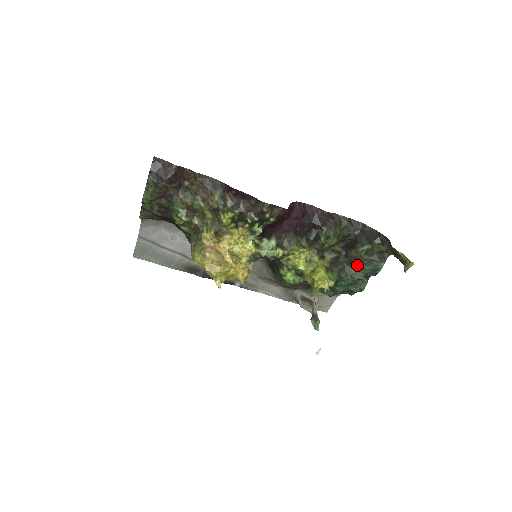
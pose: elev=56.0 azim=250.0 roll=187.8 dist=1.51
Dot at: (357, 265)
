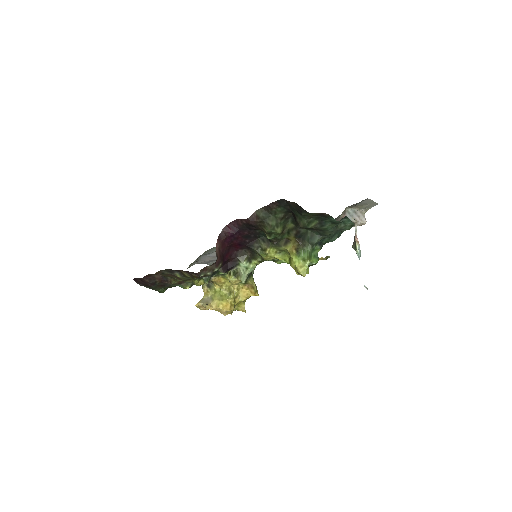
Dot at: (317, 229)
